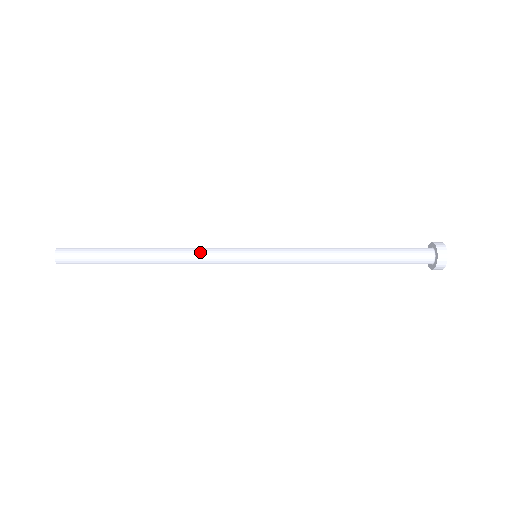
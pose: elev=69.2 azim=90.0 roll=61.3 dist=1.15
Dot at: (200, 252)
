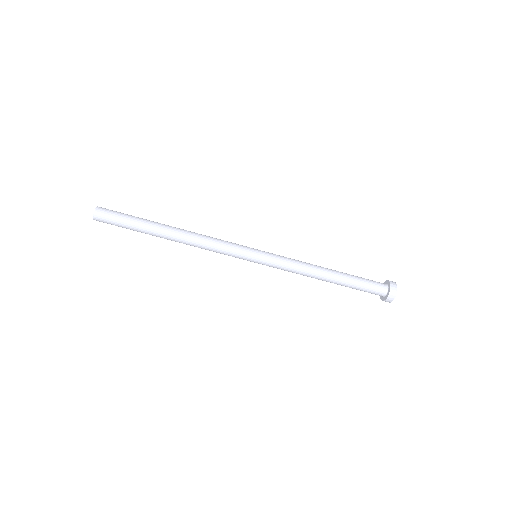
Dot at: (214, 242)
